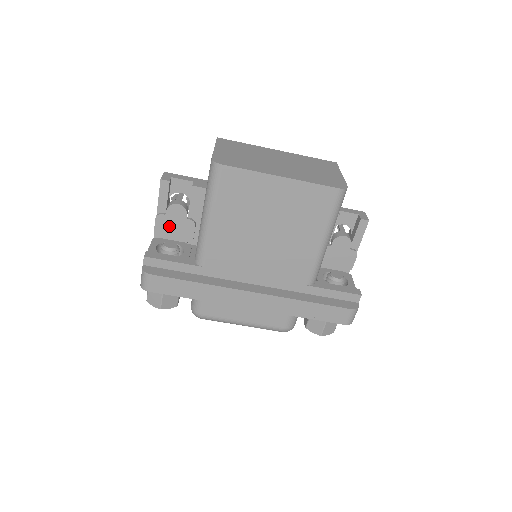
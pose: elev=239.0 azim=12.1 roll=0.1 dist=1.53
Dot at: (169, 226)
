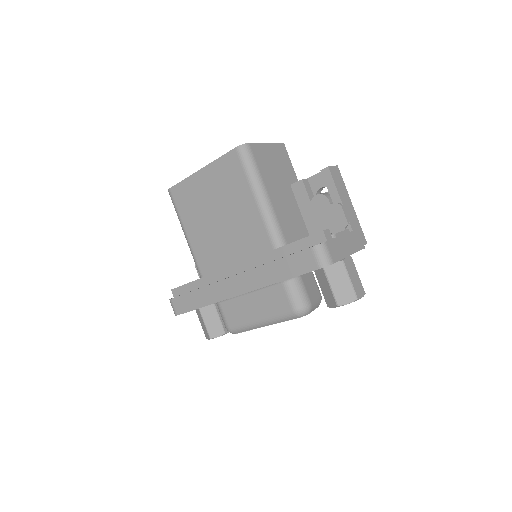
Dot at: occluded
